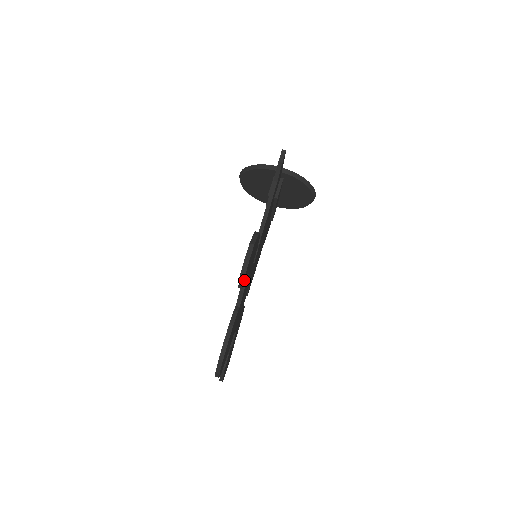
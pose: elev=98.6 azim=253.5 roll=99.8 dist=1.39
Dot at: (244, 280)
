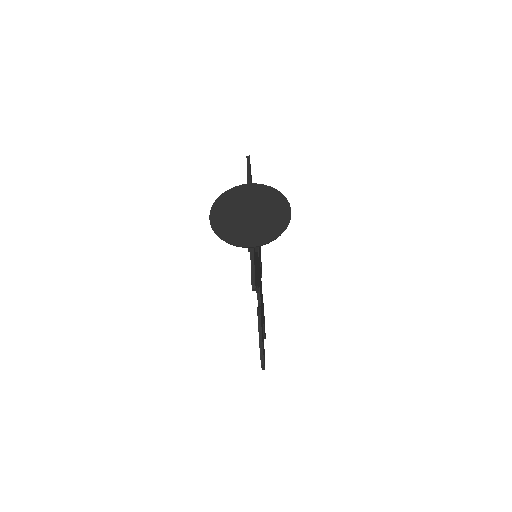
Dot at: occluded
